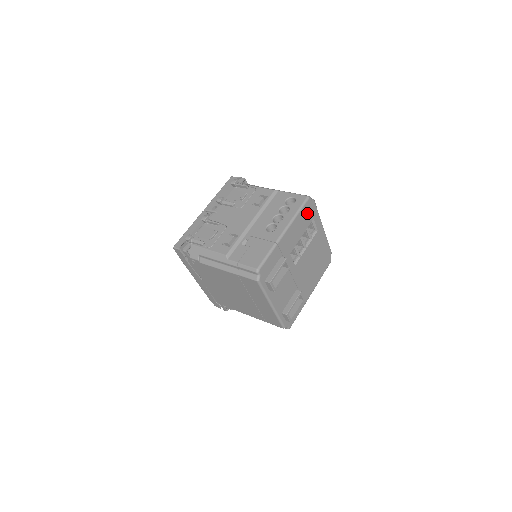
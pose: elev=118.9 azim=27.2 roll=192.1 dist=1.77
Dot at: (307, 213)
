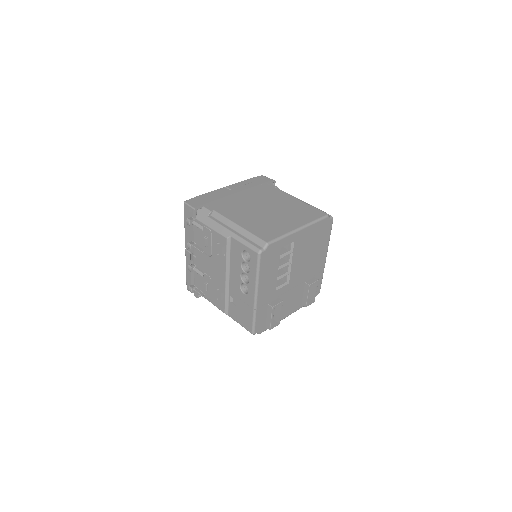
Dot at: (269, 259)
